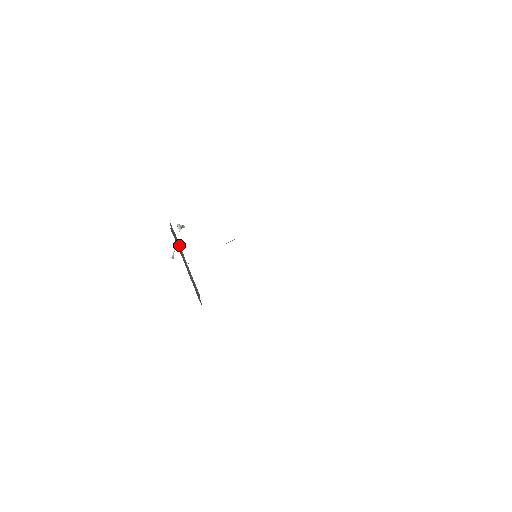
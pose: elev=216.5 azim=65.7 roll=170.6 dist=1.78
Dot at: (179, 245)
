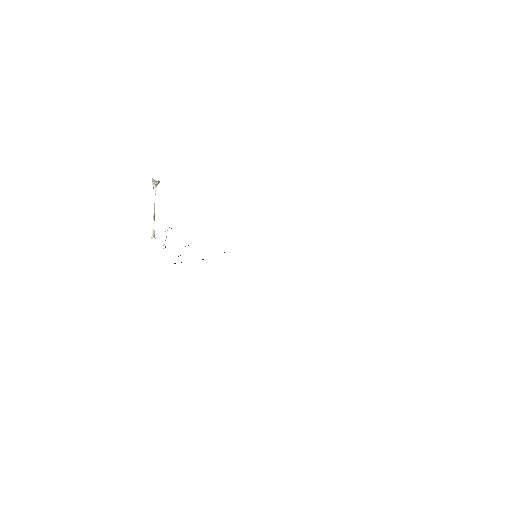
Dot at: occluded
